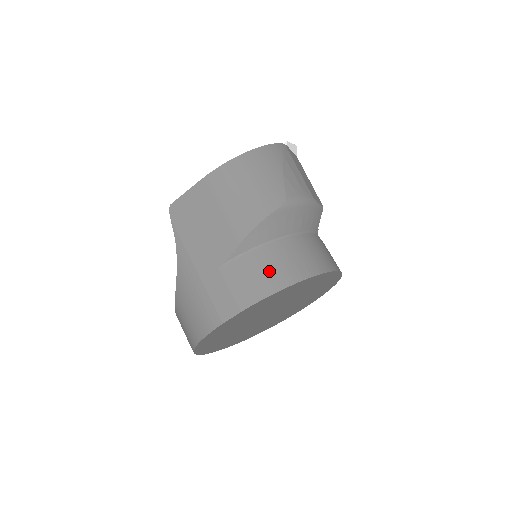
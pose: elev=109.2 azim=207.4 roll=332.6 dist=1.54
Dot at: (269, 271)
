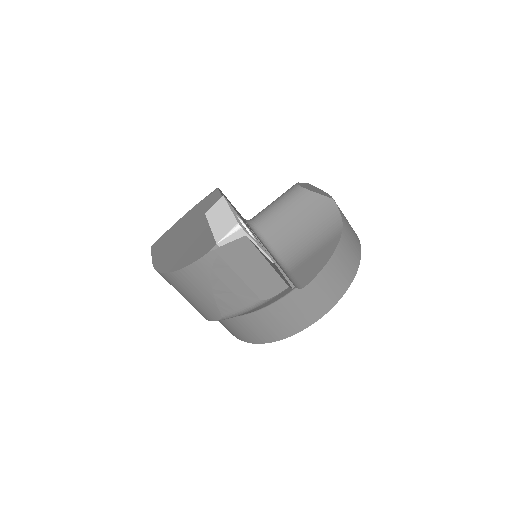
Dot at: (235, 331)
